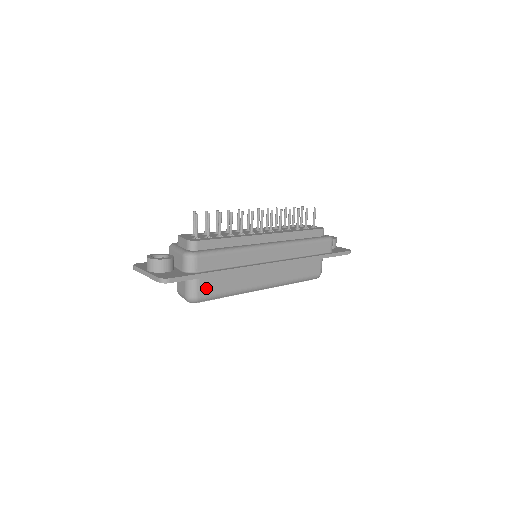
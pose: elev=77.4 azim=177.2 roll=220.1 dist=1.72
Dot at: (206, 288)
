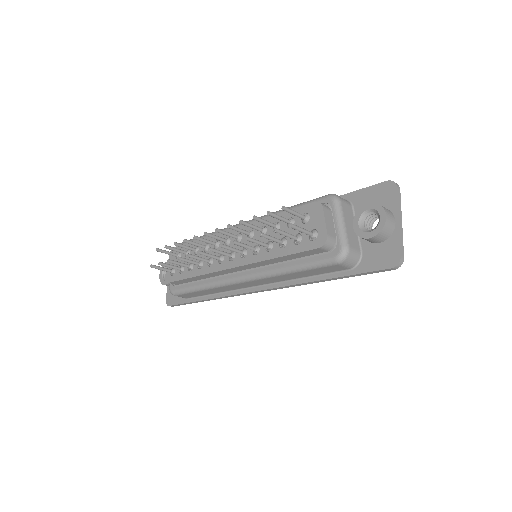
Dot at: occluded
